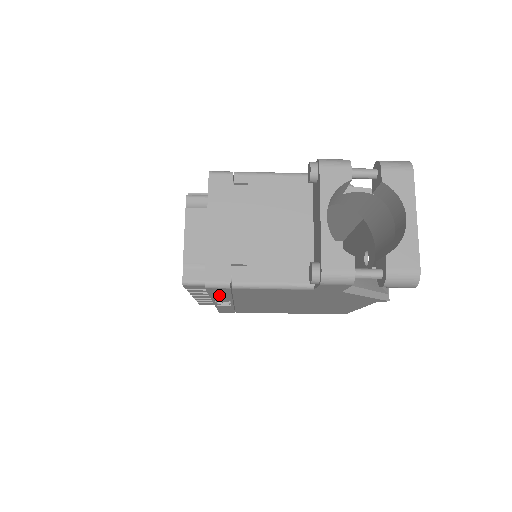
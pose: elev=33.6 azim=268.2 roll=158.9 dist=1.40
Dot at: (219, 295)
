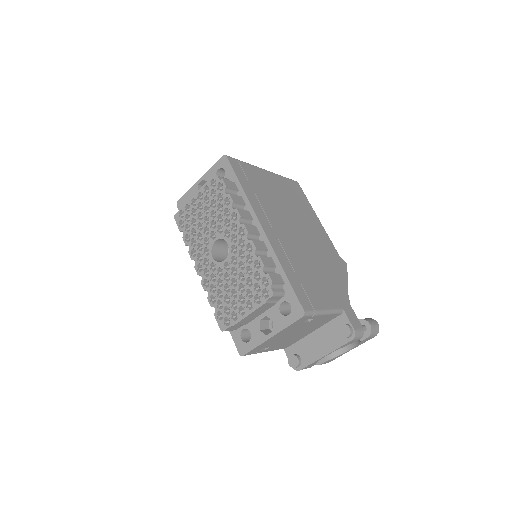
Dot at: occluded
